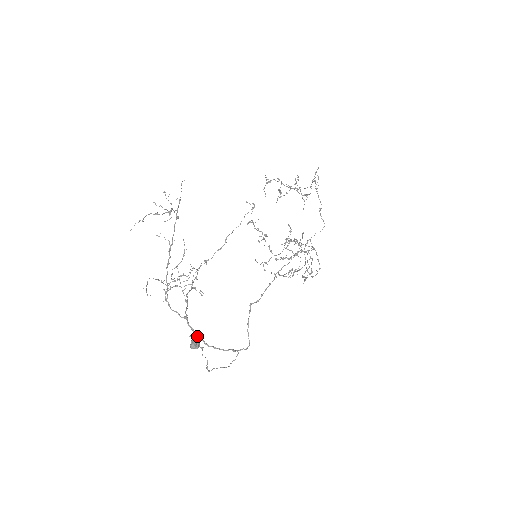
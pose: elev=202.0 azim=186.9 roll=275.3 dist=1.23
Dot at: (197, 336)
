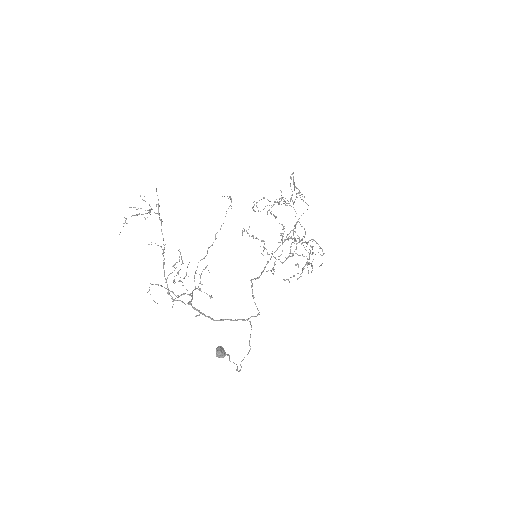
Dot at: occluded
